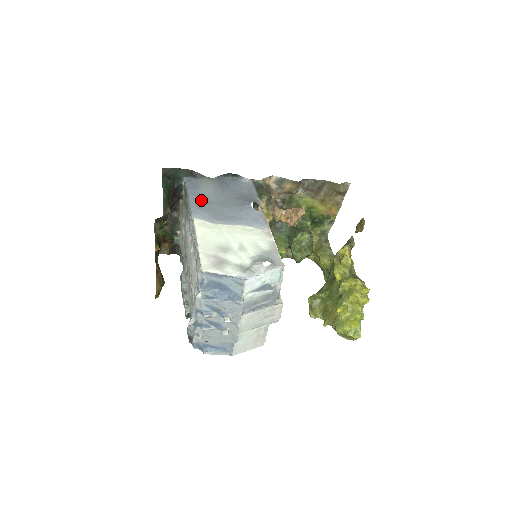
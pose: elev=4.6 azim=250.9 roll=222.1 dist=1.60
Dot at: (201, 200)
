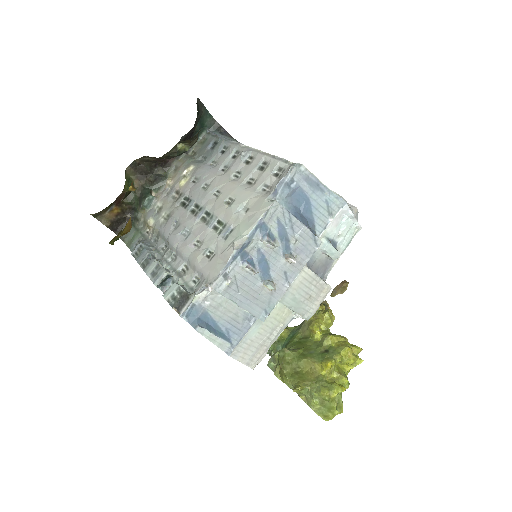
Dot at: occluded
